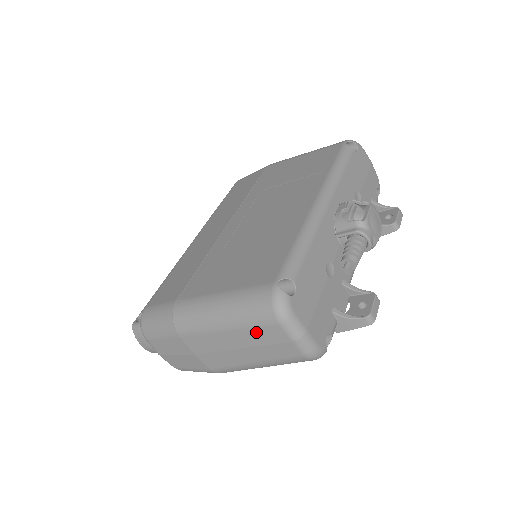
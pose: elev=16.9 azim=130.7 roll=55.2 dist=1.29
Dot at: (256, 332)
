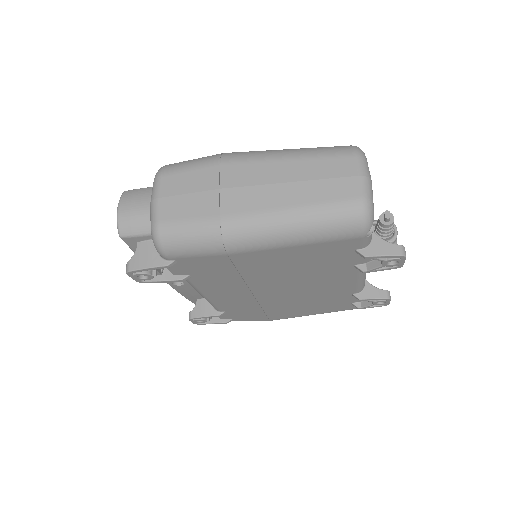
Dot at: (323, 163)
